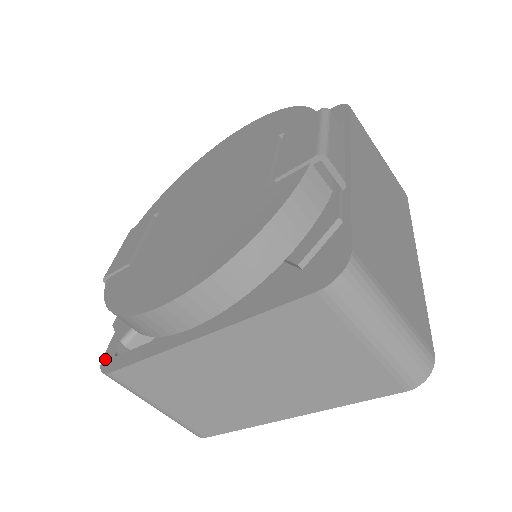
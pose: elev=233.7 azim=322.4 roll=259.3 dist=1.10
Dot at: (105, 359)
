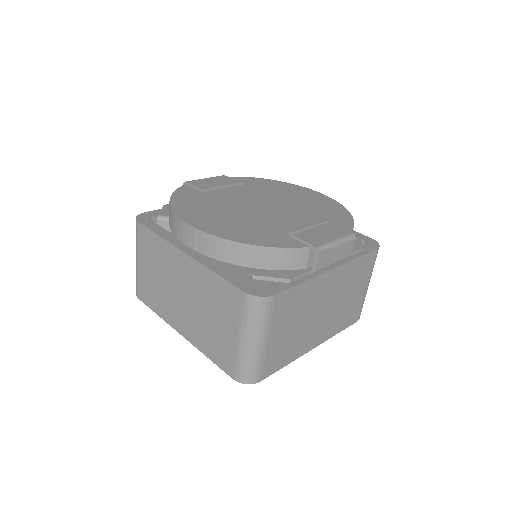
Dot at: (144, 214)
